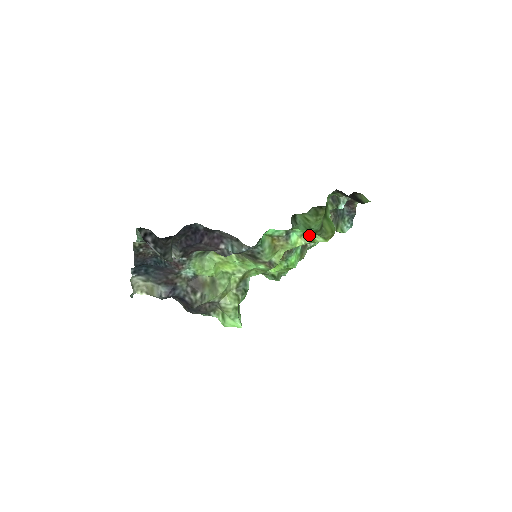
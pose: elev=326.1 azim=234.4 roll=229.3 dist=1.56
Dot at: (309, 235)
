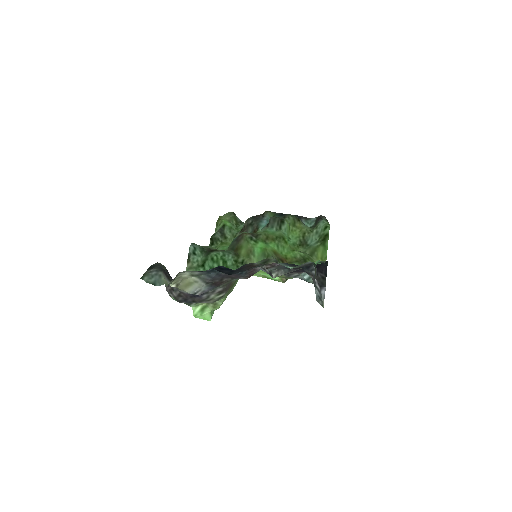
Dot at: occluded
